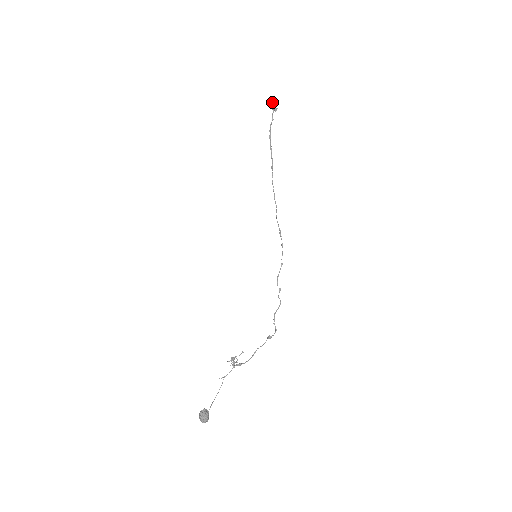
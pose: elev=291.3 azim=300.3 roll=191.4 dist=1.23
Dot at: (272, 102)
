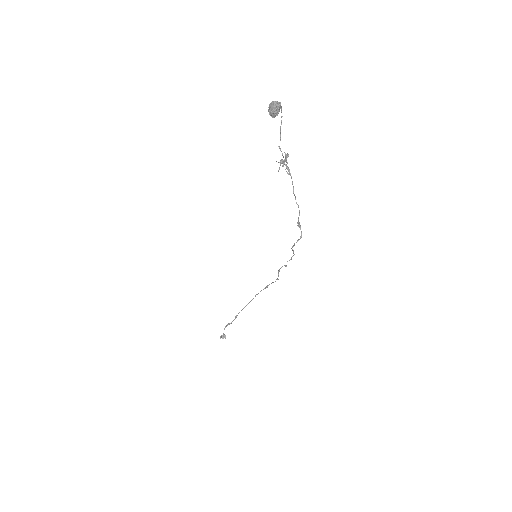
Dot at: (220, 336)
